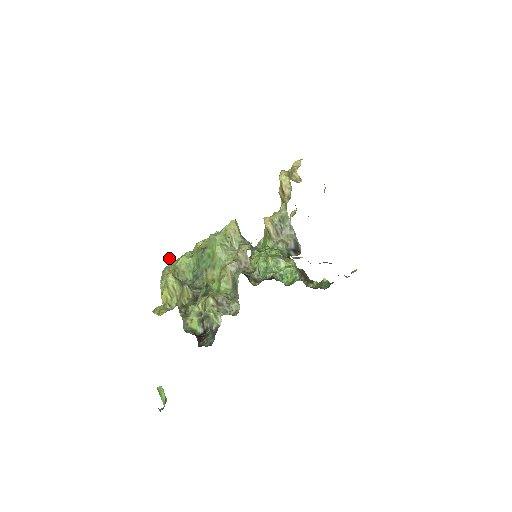
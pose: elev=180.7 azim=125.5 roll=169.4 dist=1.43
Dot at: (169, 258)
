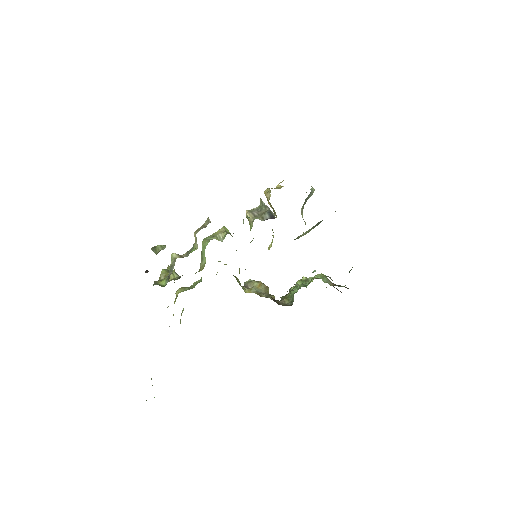
Dot at: occluded
